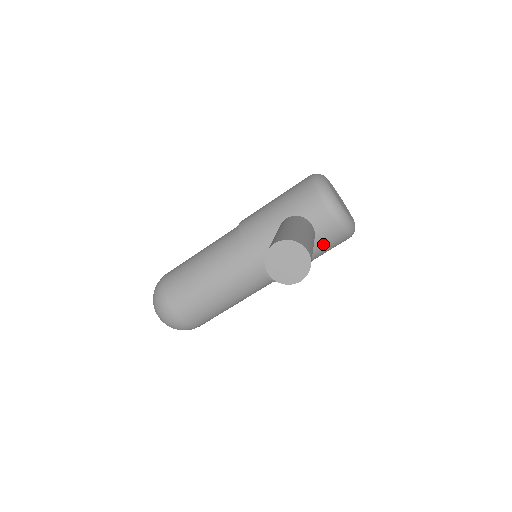
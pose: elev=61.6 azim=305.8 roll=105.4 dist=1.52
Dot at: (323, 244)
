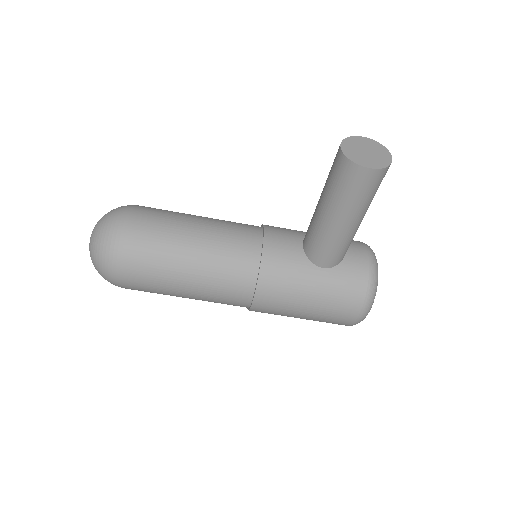
Dot at: (340, 280)
